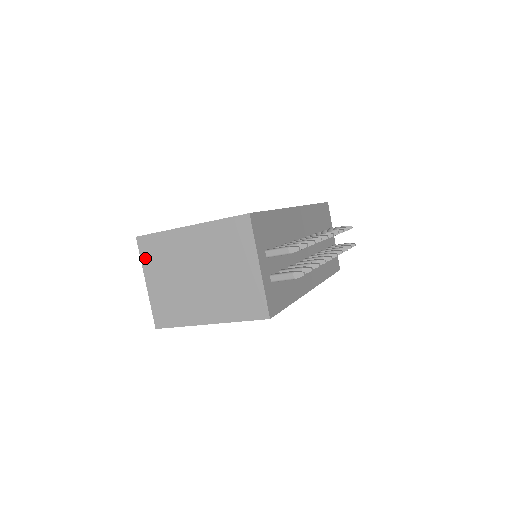
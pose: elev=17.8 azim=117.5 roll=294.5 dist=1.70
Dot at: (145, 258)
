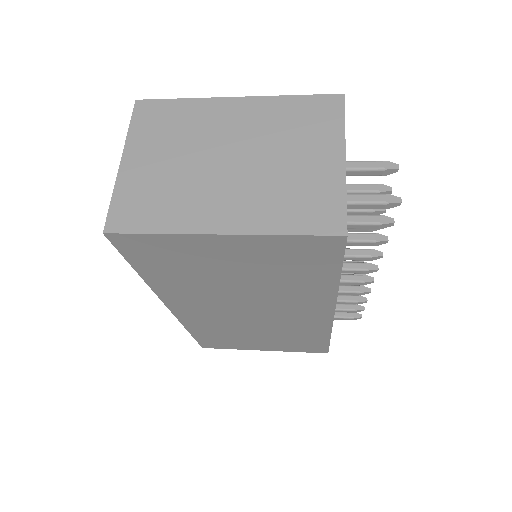
Dot at: (138, 127)
